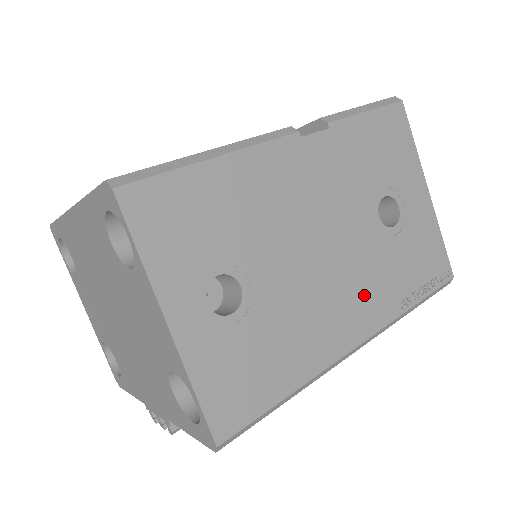
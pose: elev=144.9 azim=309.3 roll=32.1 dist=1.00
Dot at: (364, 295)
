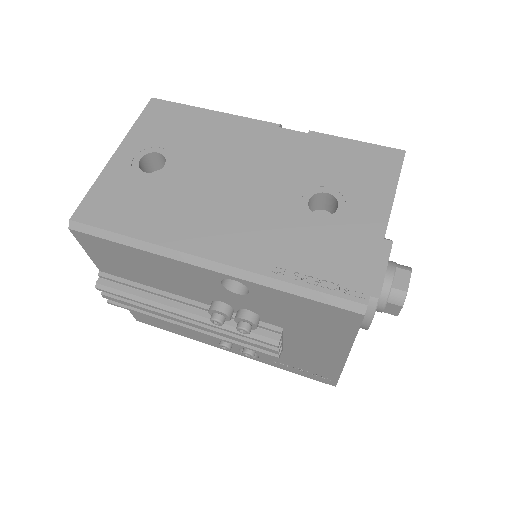
Dot at: (244, 234)
